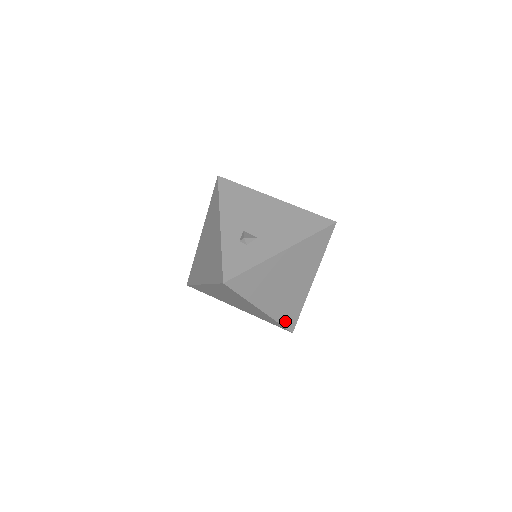
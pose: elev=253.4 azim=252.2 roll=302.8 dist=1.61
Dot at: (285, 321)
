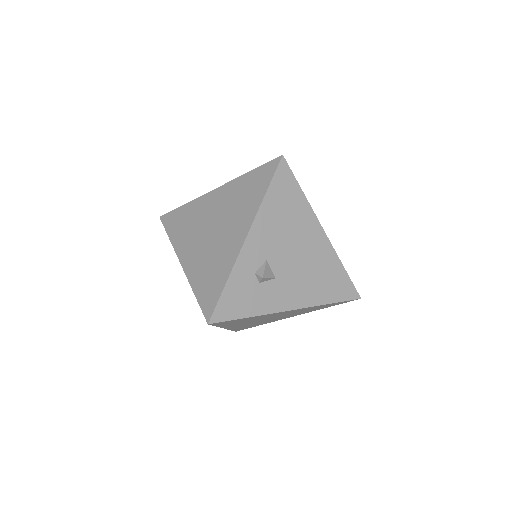
Dot at: (238, 329)
